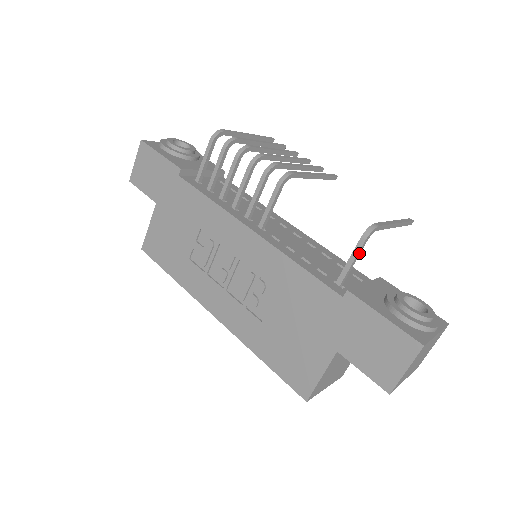
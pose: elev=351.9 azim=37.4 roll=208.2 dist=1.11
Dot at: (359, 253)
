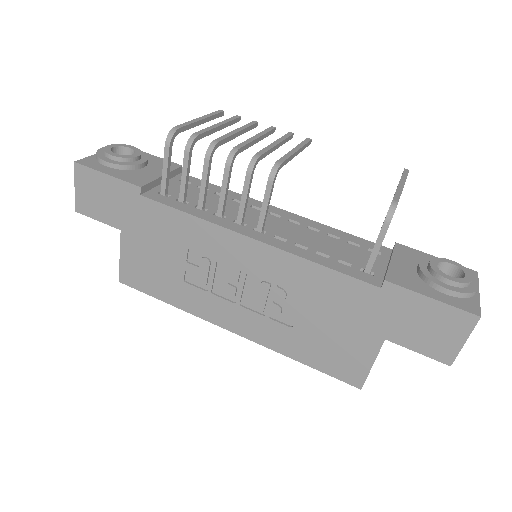
Dot at: (384, 237)
